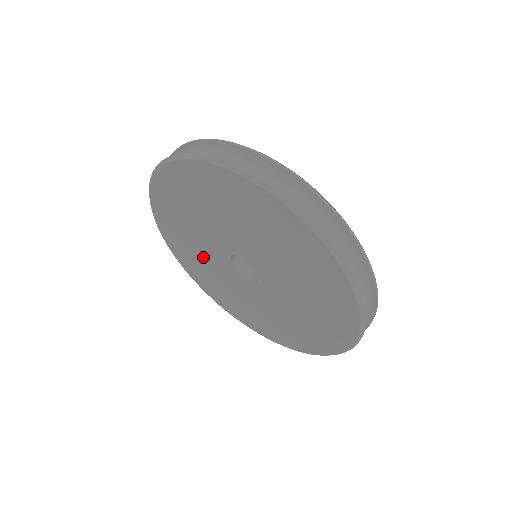
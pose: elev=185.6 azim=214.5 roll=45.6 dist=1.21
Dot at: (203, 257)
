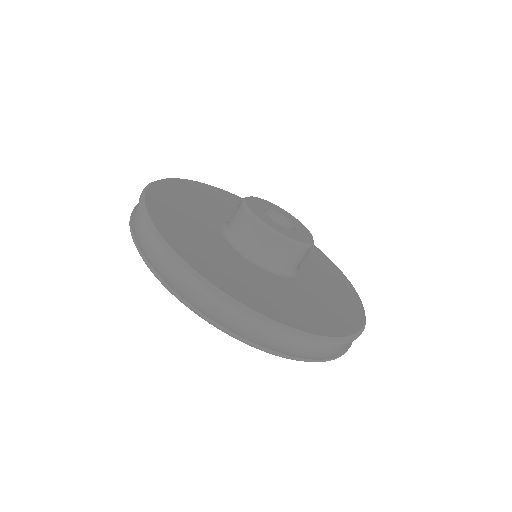
Dot at: occluded
